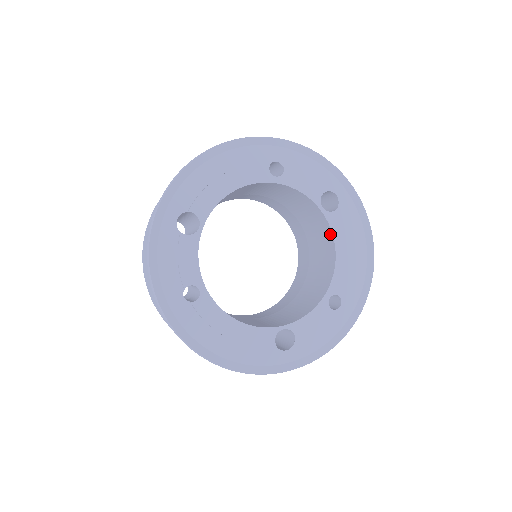
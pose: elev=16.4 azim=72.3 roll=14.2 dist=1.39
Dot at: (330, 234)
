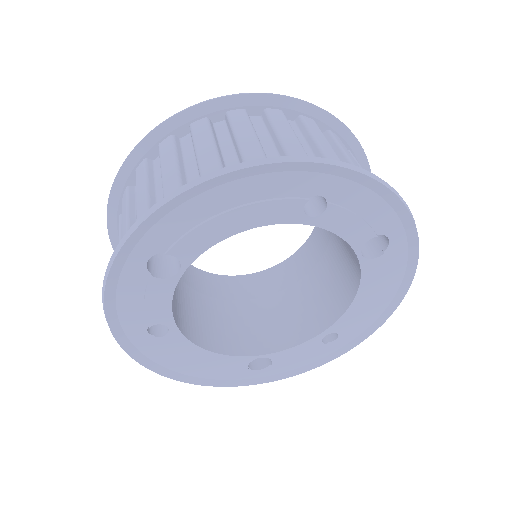
Dot at: (358, 277)
